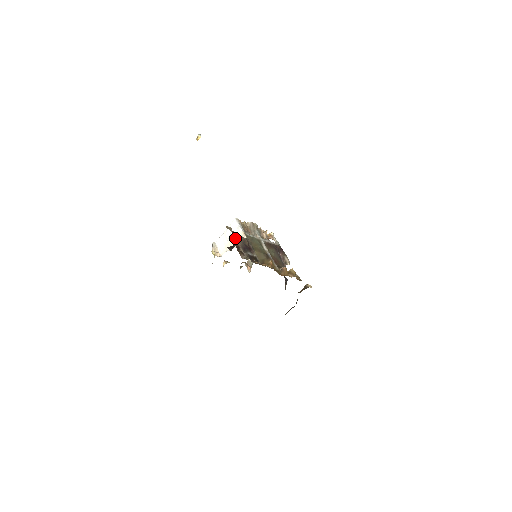
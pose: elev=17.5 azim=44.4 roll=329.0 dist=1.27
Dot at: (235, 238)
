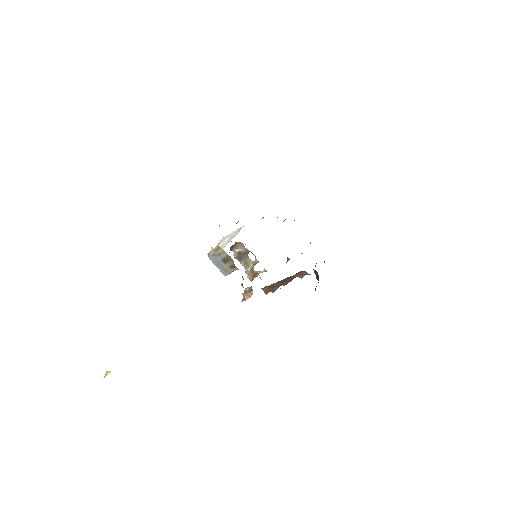
Dot at: occluded
